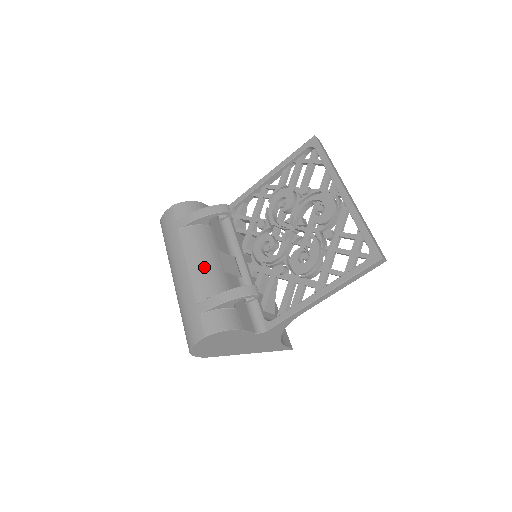
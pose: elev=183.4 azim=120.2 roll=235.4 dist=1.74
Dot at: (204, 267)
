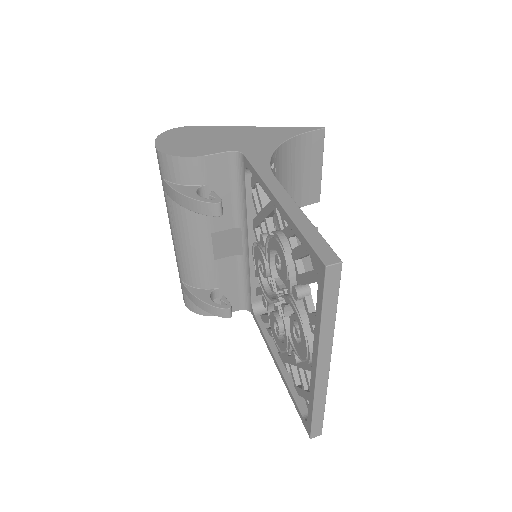
Dot at: (188, 255)
